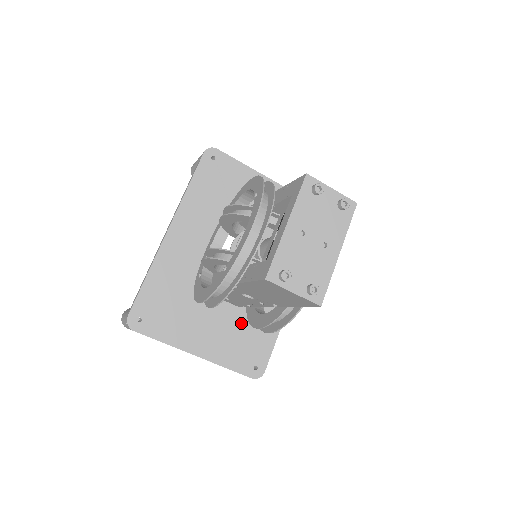
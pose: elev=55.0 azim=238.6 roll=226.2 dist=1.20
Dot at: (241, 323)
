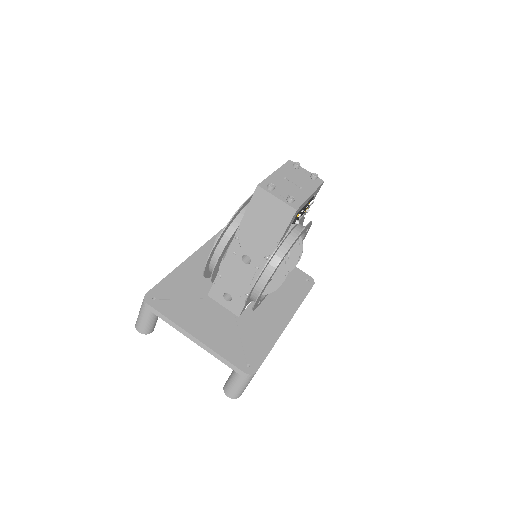
Dot at: (239, 328)
